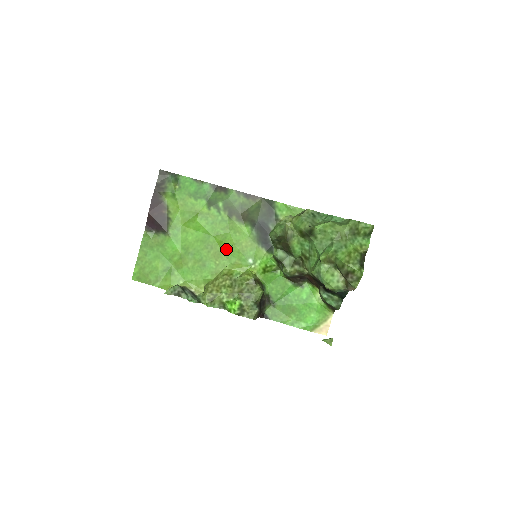
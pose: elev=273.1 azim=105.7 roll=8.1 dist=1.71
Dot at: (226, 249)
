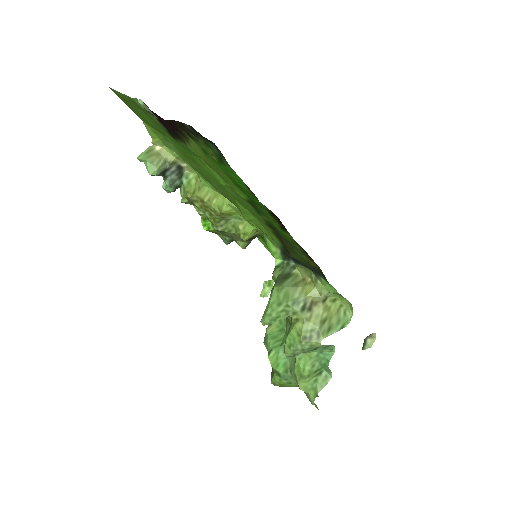
Dot at: occluded
